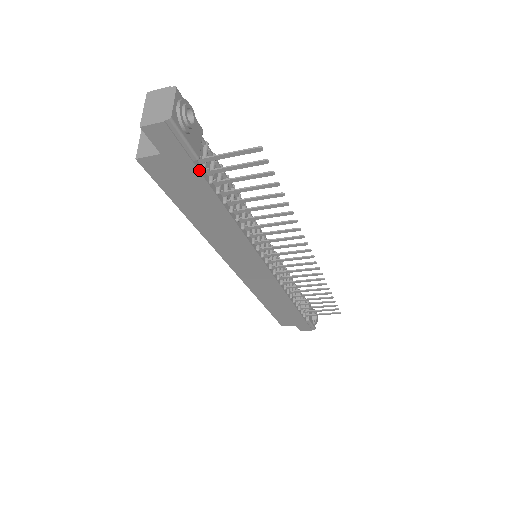
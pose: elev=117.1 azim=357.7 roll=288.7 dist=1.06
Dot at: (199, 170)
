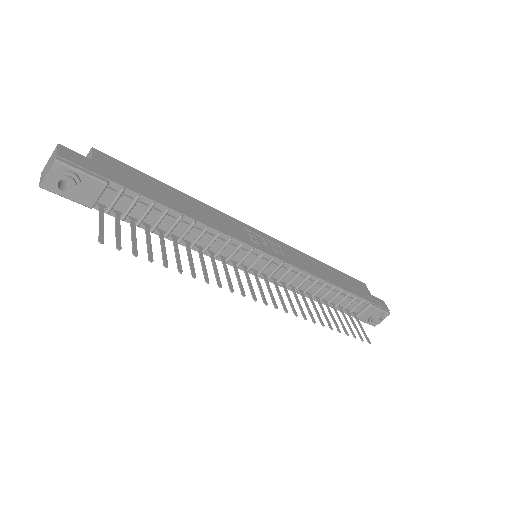
Dot at: occluded
